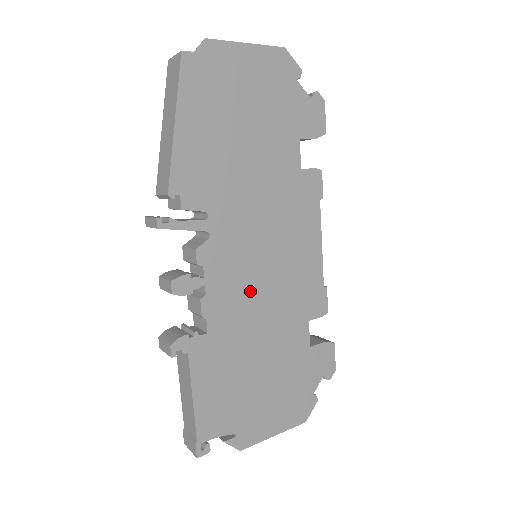
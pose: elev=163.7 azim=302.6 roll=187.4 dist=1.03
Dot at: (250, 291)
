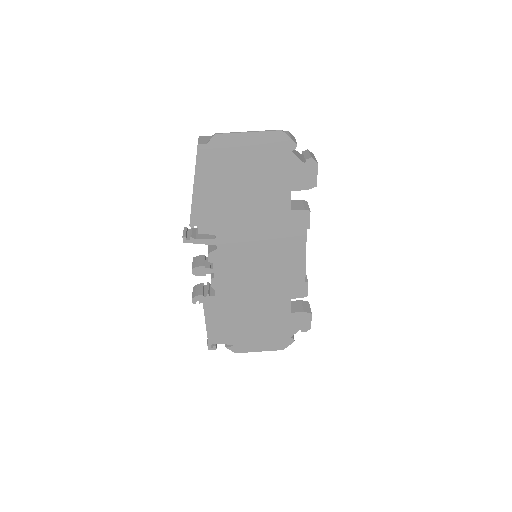
Dot at: (245, 278)
